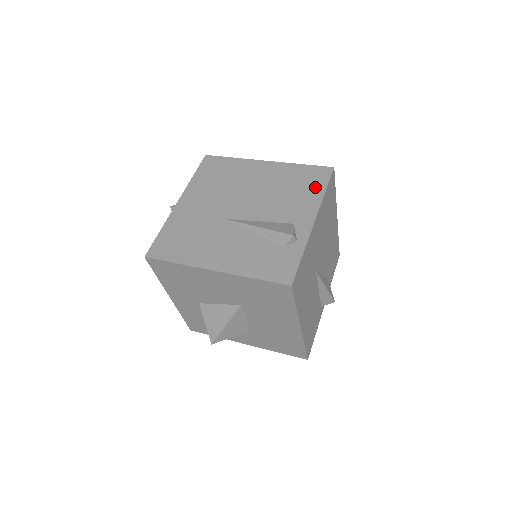
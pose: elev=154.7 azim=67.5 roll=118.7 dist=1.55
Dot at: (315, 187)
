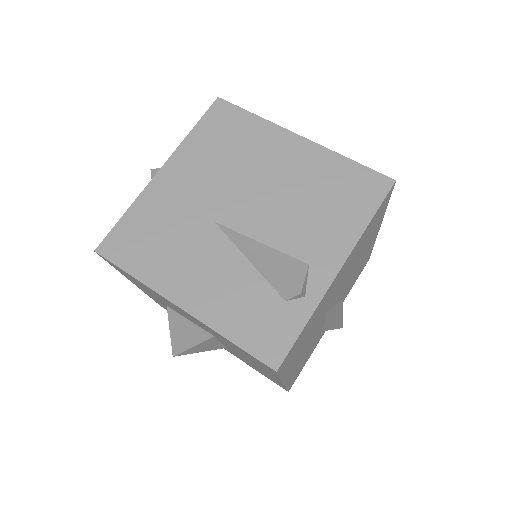
Dot at: (358, 208)
